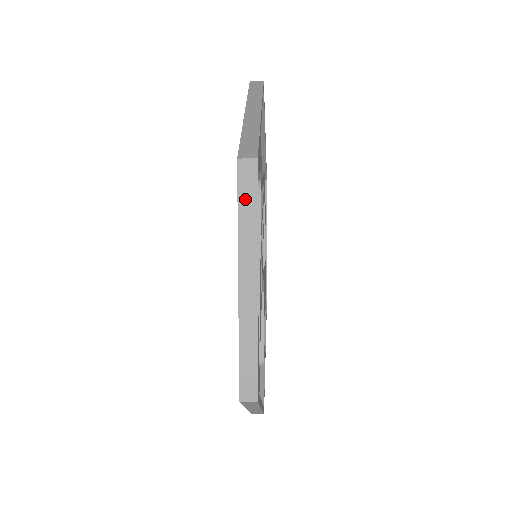
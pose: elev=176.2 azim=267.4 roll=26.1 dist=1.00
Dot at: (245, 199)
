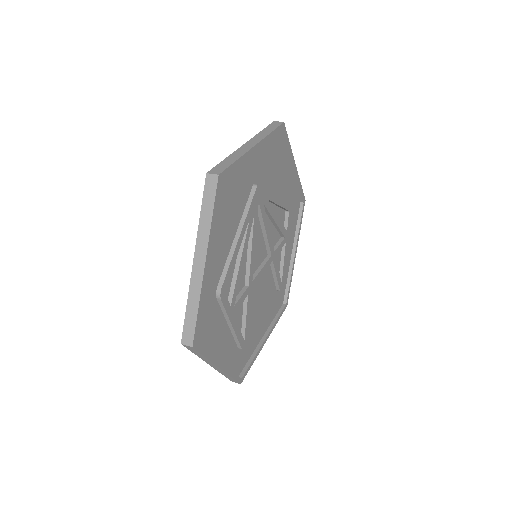
Dot at: (195, 352)
